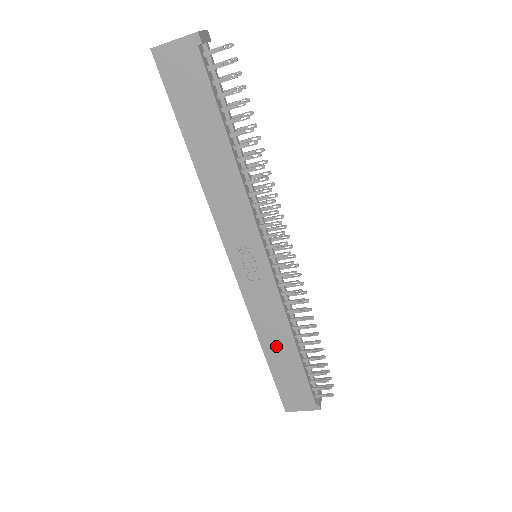
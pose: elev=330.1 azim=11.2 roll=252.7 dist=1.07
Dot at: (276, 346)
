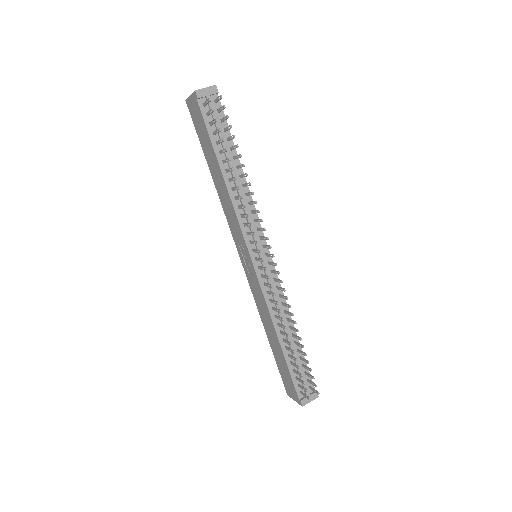
Dot at: (270, 334)
